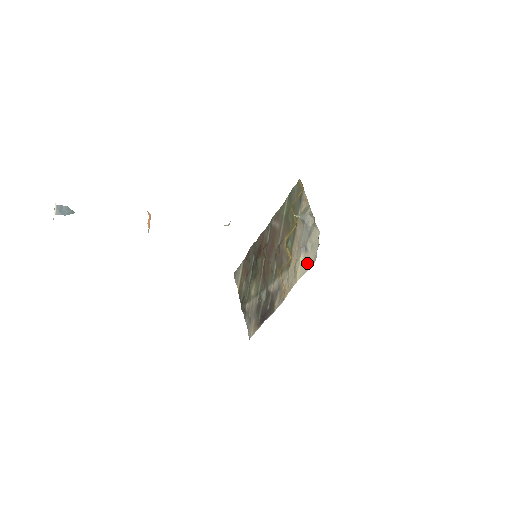
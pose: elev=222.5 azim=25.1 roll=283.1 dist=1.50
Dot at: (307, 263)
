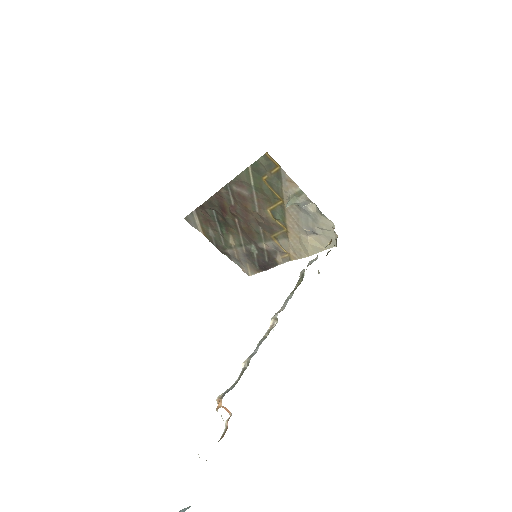
Dot at: (321, 245)
